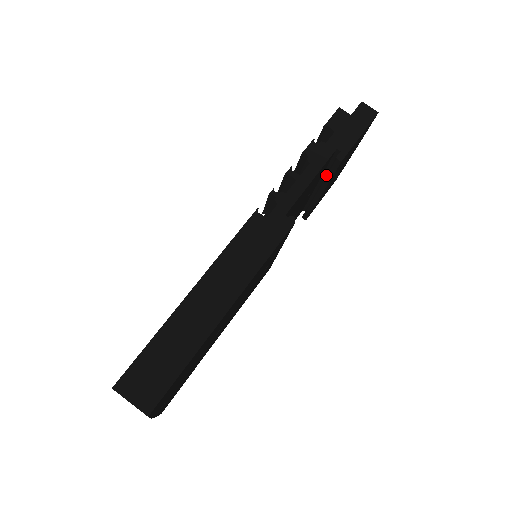
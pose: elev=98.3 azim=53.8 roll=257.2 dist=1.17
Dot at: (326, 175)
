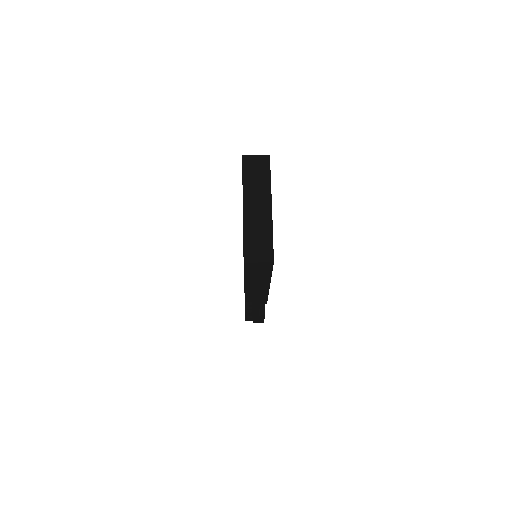
Dot at: occluded
